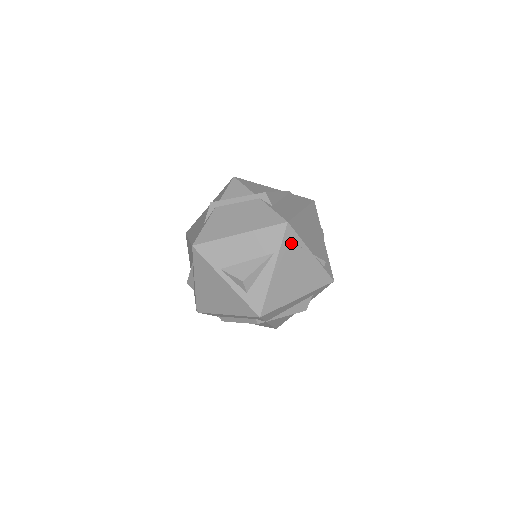
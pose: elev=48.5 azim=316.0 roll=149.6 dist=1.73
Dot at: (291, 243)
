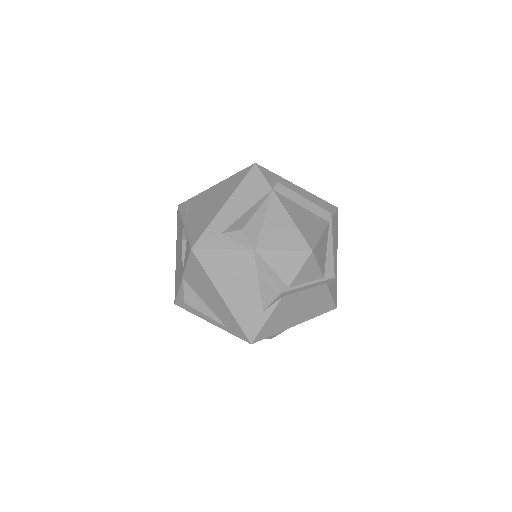
Dot at: occluded
